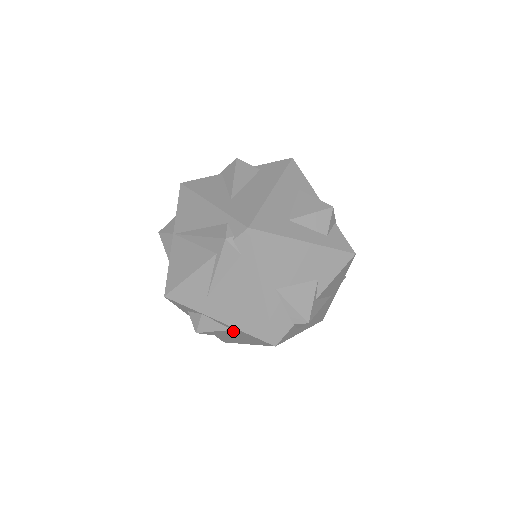
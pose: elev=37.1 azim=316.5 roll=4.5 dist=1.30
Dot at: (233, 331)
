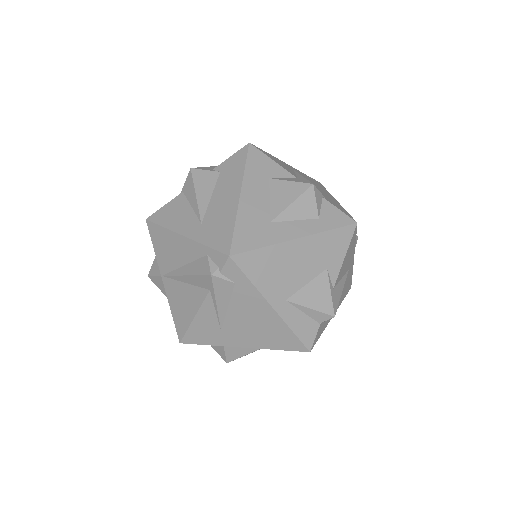
Dot at: occluded
